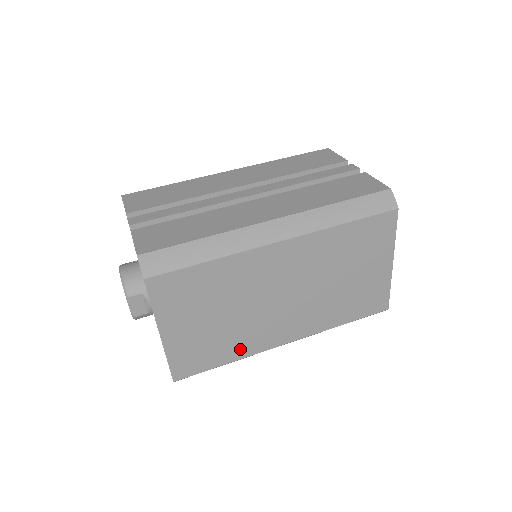
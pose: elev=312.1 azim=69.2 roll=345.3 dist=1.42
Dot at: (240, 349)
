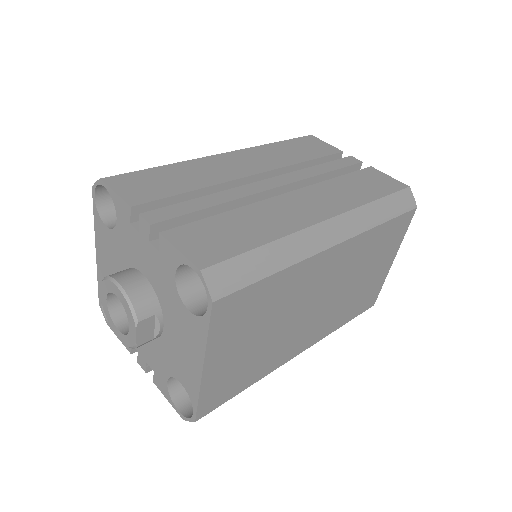
Dot at: (264, 368)
